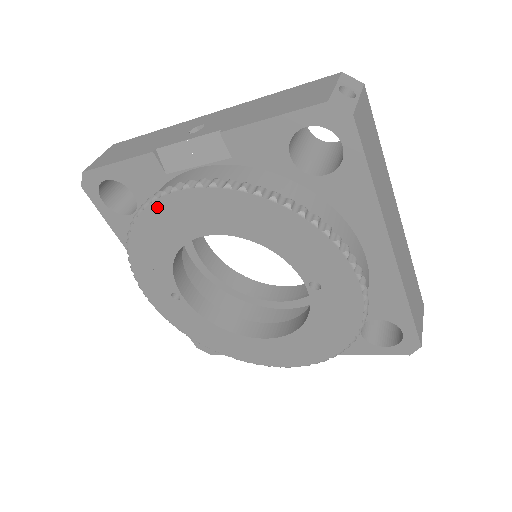
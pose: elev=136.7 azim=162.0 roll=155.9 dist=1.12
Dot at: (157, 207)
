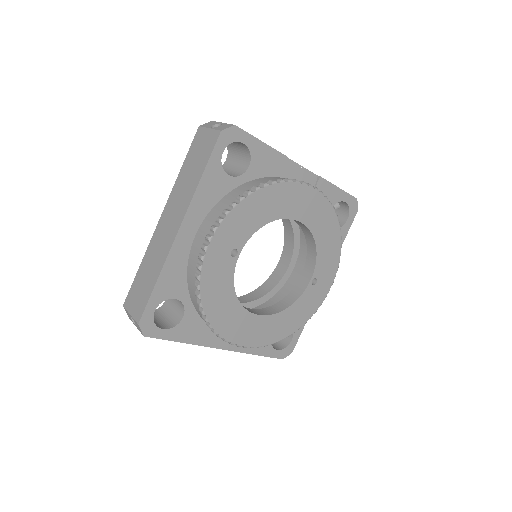
Dot at: (294, 187)
